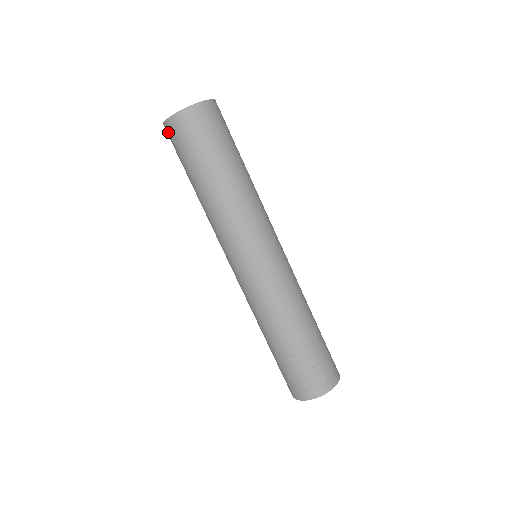
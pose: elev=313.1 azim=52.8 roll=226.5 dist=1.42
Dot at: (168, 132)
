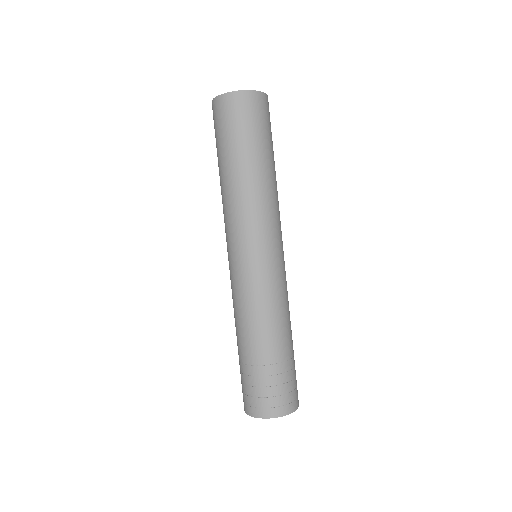
Dot at: (213, 112)
